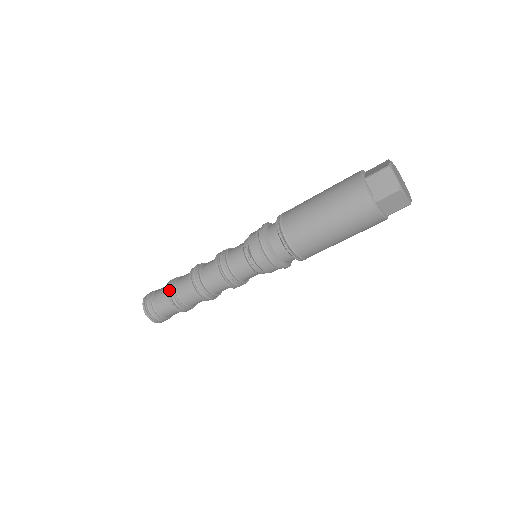
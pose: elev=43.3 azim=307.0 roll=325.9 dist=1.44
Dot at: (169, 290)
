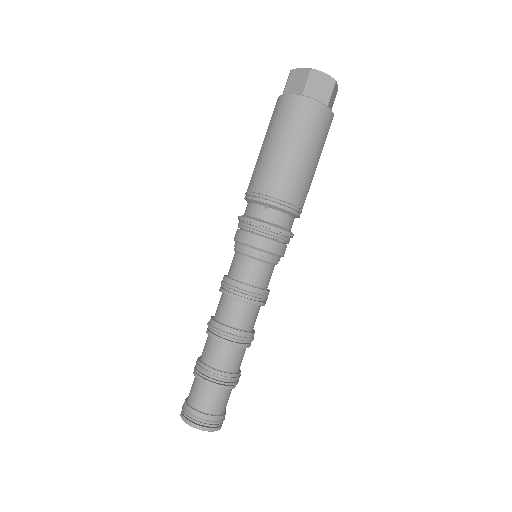
Dot at: occluded
